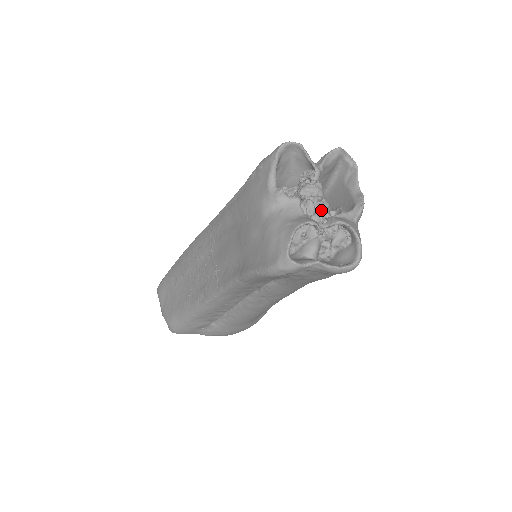
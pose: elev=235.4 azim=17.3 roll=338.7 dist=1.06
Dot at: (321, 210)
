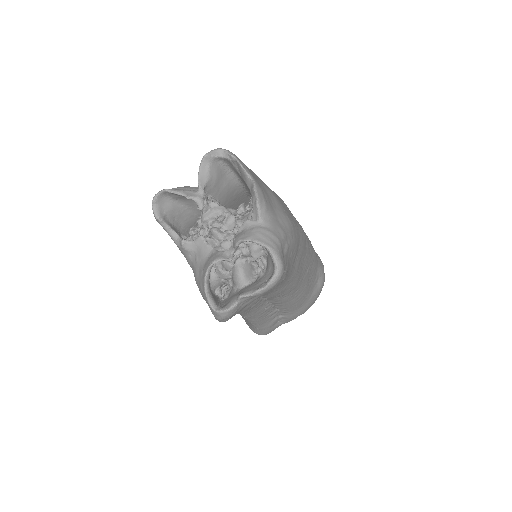
Dot at: (228, 230)
